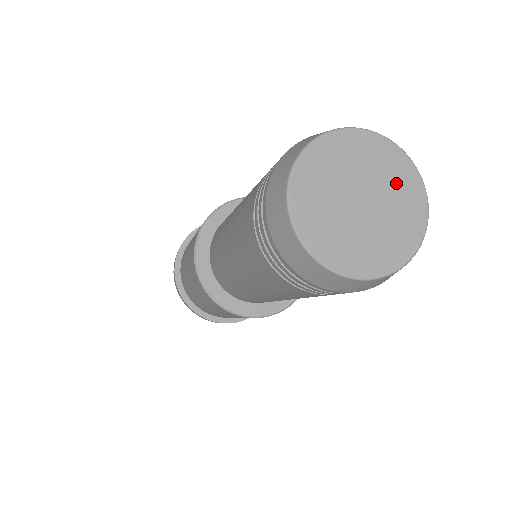
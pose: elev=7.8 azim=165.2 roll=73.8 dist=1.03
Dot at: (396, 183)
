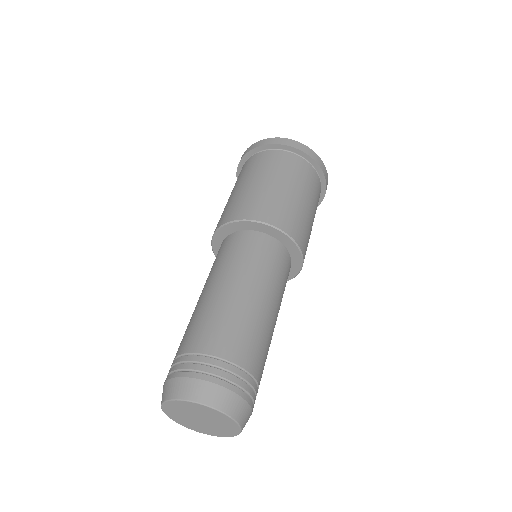
Dot at: (222, 430)
